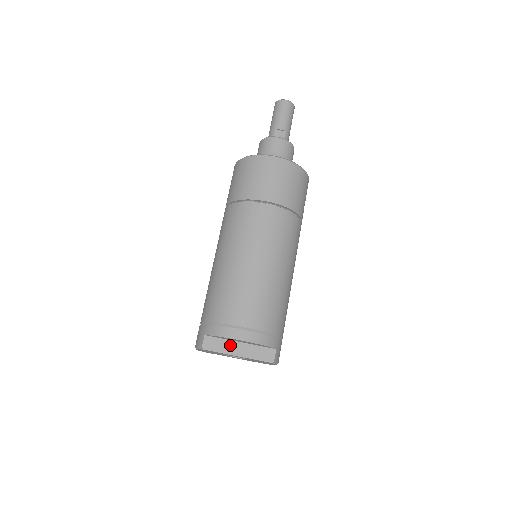
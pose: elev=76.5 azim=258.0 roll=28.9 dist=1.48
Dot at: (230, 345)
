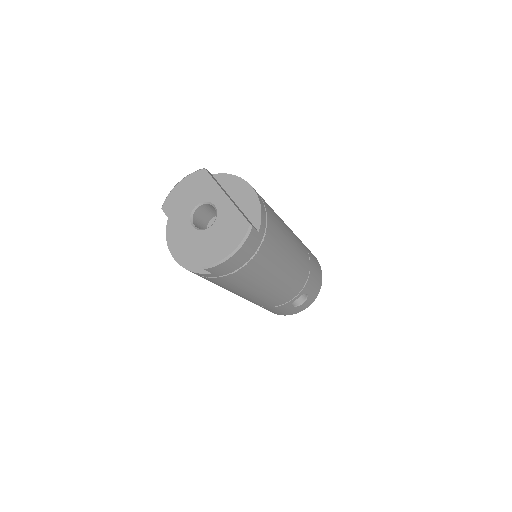
Dot at: (225, 192)
